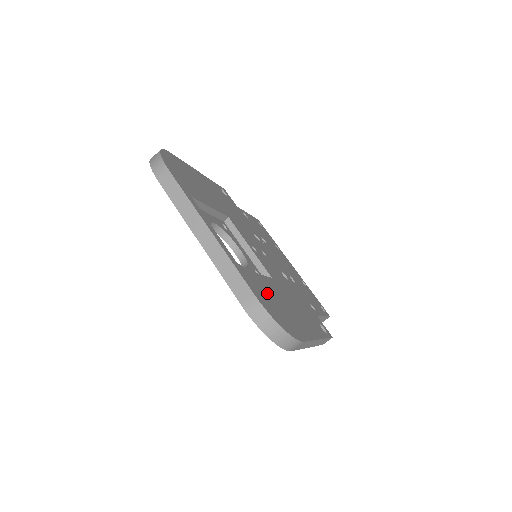
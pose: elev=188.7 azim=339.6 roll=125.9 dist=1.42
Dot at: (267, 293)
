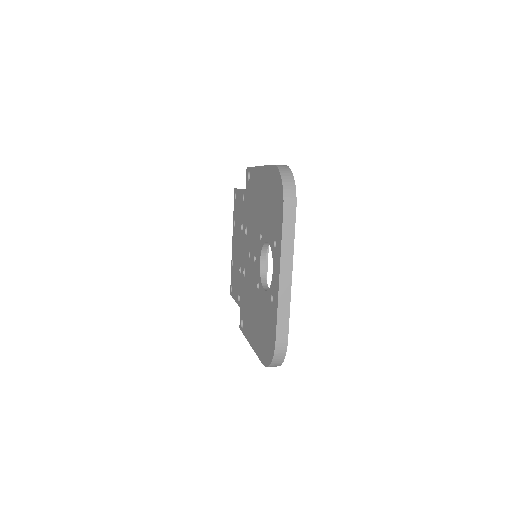
Dot at: occluded
